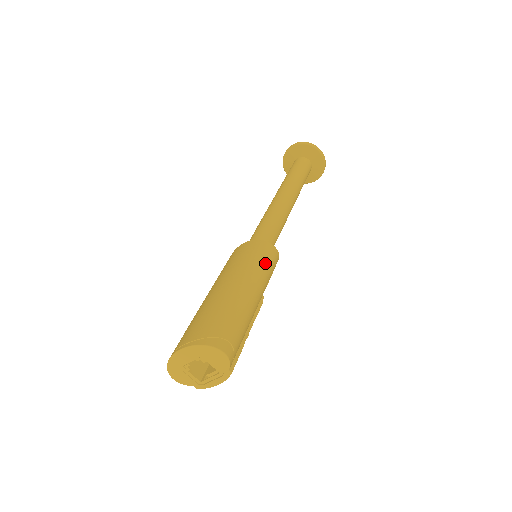
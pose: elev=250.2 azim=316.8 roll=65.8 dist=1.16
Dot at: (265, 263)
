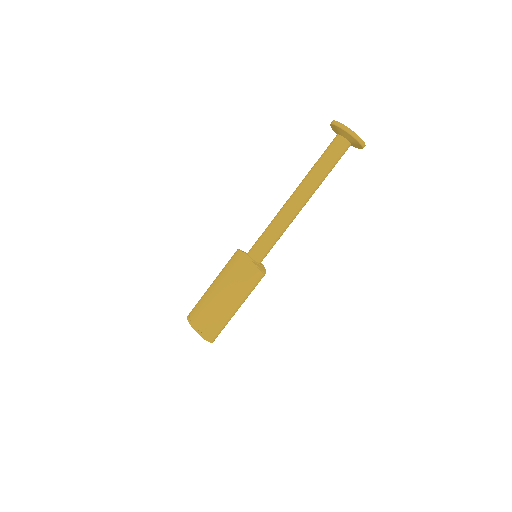
Dot at: (252, 288)
